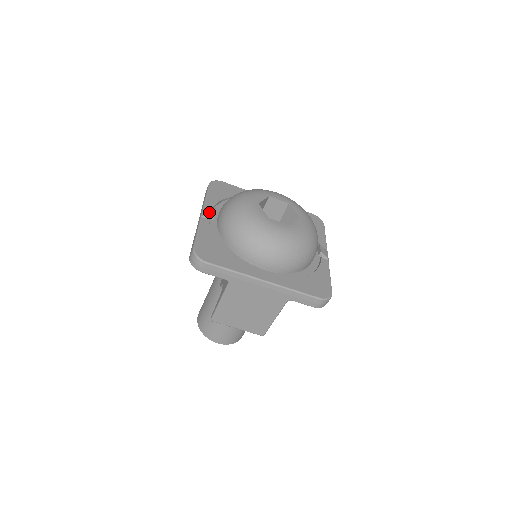
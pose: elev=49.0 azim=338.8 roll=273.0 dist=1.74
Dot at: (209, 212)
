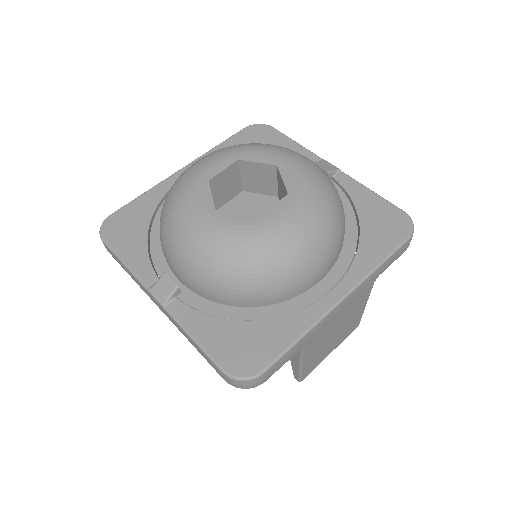
Dot at: (164, 289)
